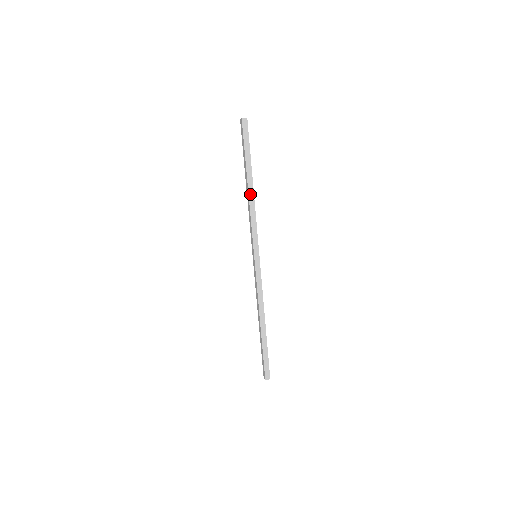
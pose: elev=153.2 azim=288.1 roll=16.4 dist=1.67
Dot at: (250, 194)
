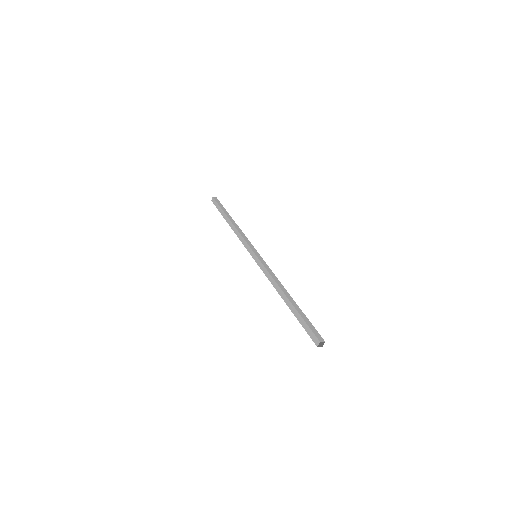
Dot at: (234, 225)
